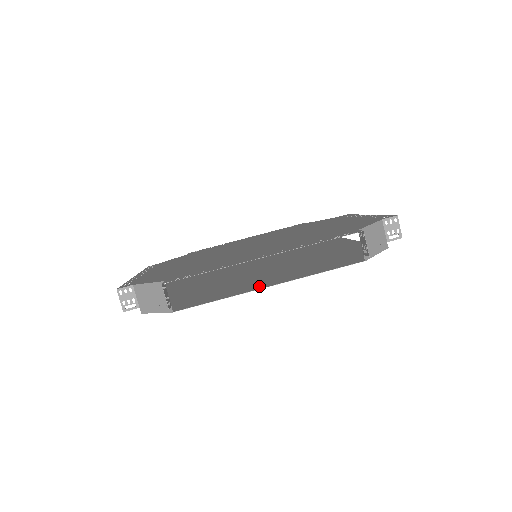
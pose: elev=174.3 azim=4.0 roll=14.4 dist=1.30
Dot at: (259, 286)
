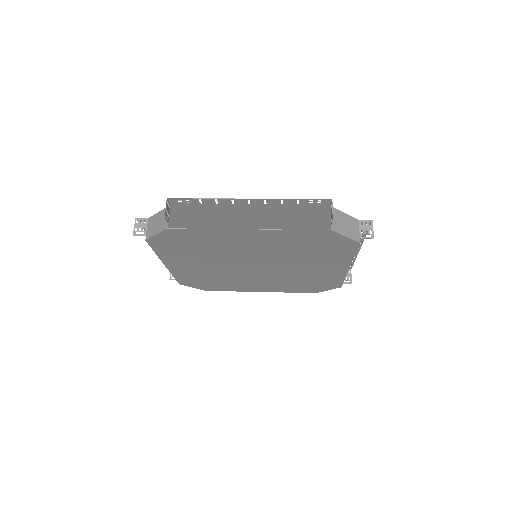
Dot at: (241, 233)
